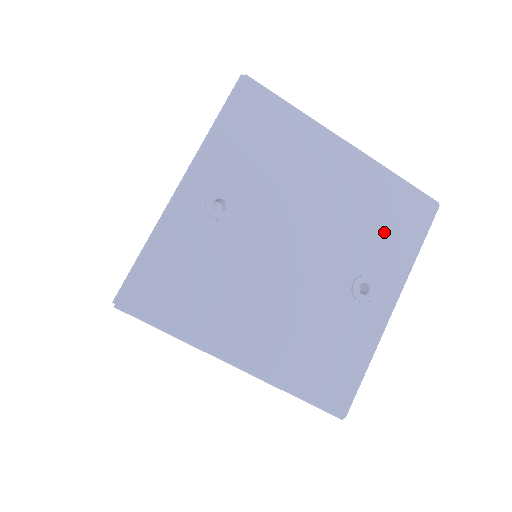
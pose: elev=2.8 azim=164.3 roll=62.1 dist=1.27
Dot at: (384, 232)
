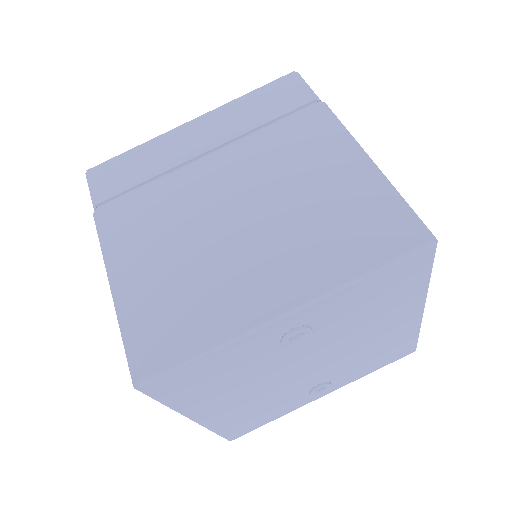
Dot at: (370, 362)
